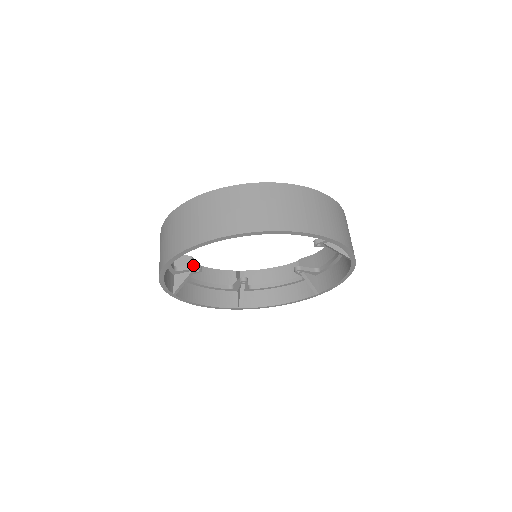
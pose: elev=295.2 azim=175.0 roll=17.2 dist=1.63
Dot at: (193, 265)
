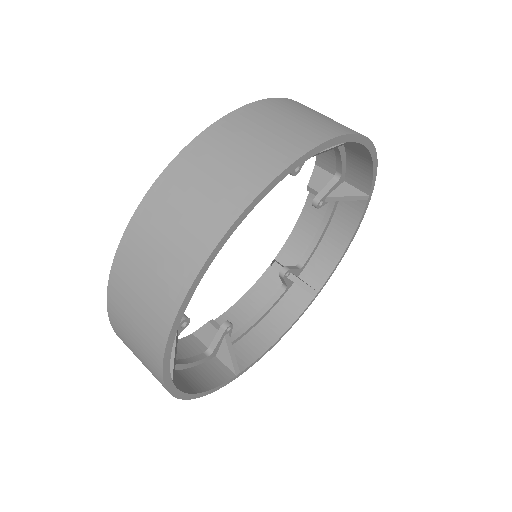
Dot at: (218, 331)
